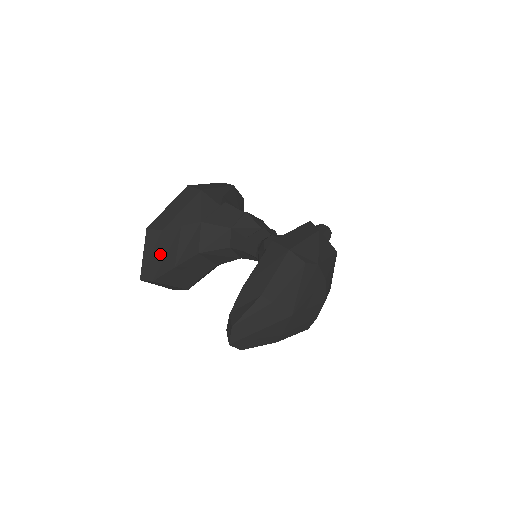
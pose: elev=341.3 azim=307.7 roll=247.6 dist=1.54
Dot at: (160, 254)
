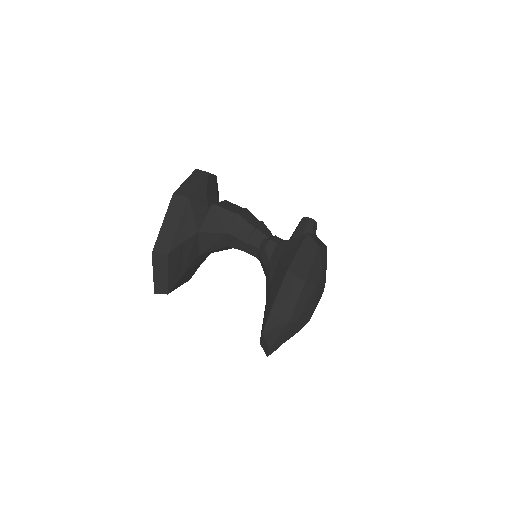
Dot at: (170, 272)
